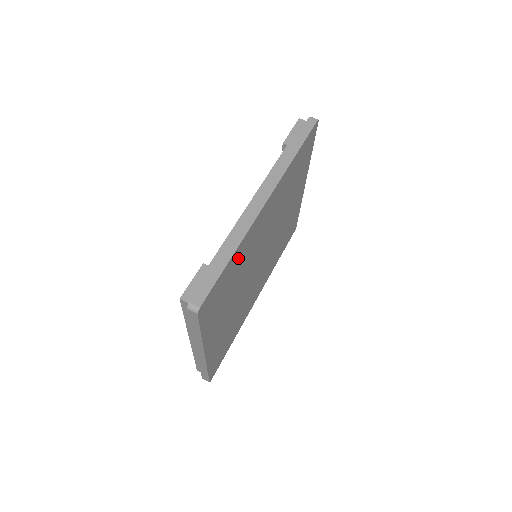
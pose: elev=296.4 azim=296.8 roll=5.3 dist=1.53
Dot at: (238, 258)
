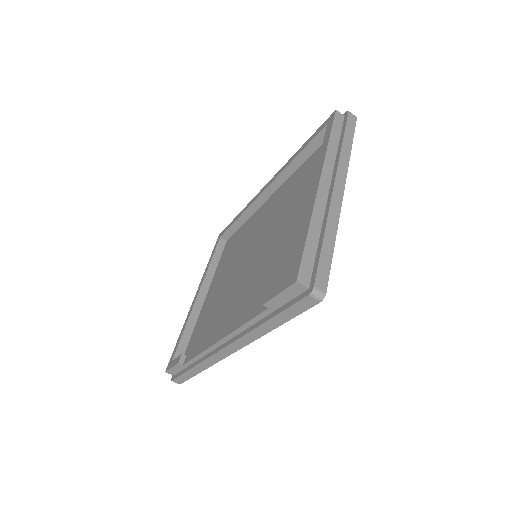
Dot at: occluded
